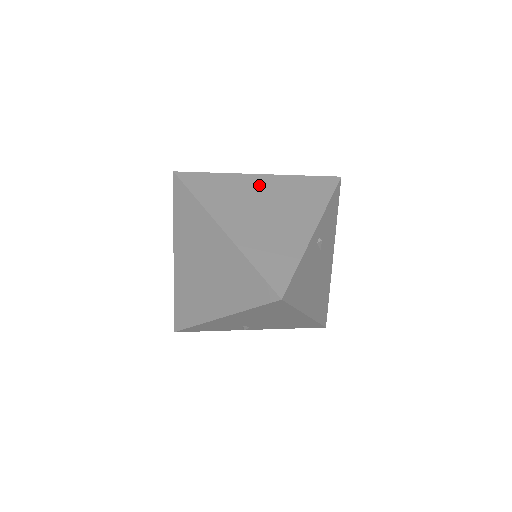
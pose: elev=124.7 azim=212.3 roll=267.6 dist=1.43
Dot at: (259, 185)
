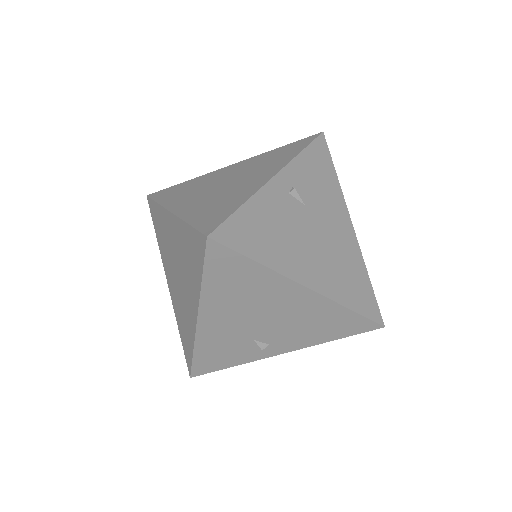
Dot at: (226, 171)
